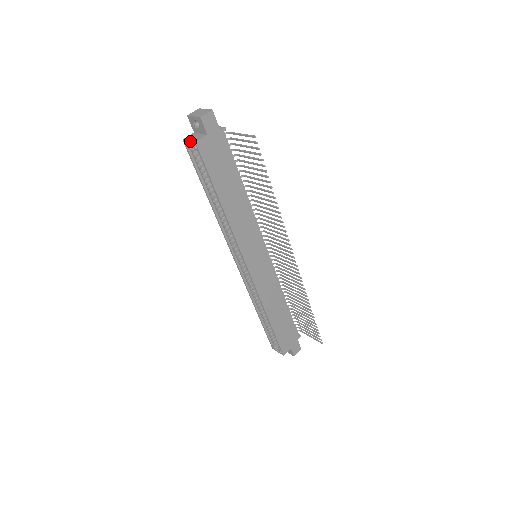
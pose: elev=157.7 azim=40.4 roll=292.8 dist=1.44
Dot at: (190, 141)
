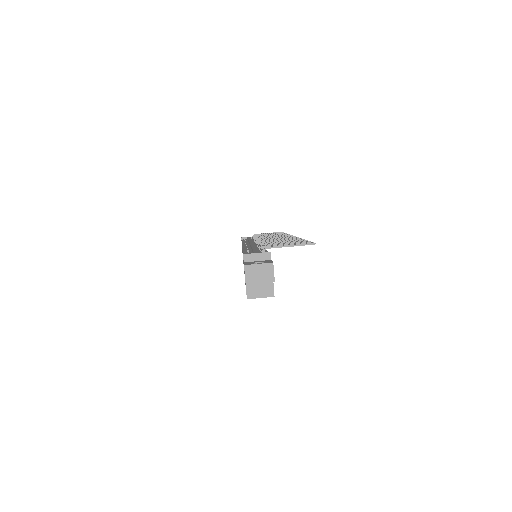
Dot at: occluded
